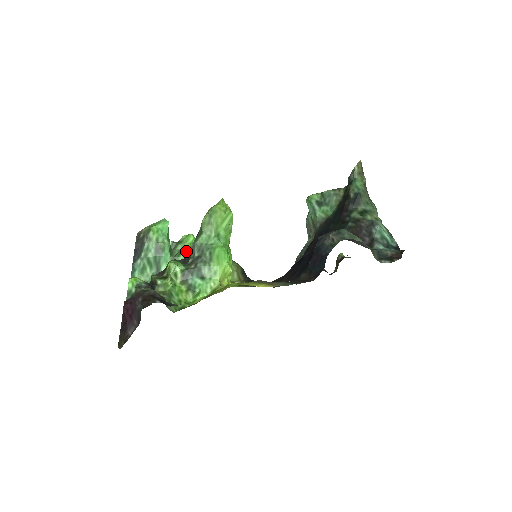
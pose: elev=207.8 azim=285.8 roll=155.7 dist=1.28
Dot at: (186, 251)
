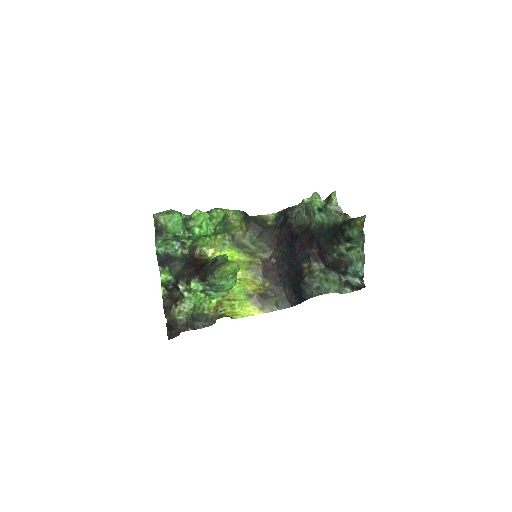
Dot at: (198, 231)
